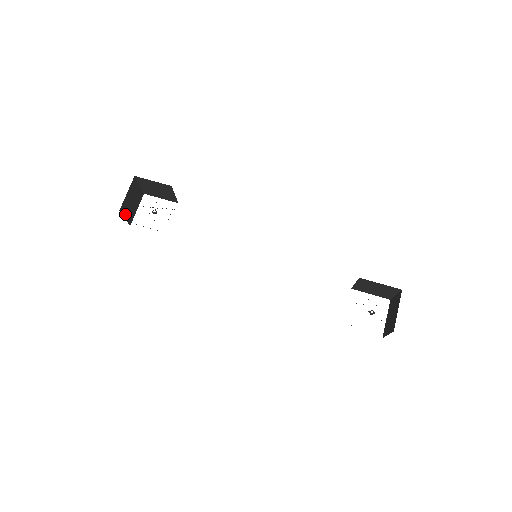
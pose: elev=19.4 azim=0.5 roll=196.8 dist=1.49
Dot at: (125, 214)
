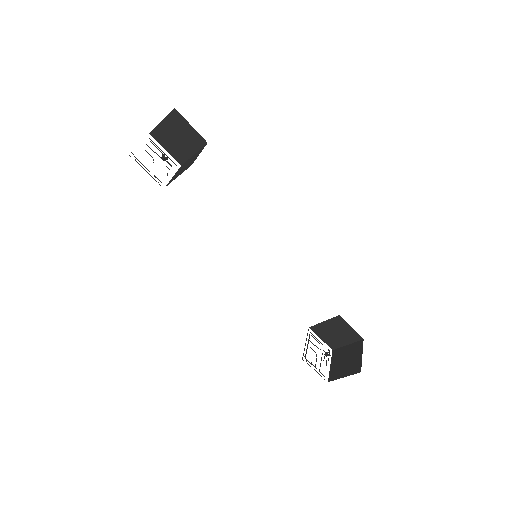
Dot at: occluded
